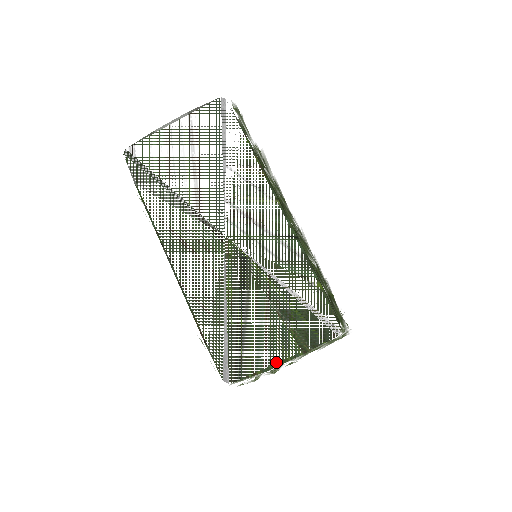
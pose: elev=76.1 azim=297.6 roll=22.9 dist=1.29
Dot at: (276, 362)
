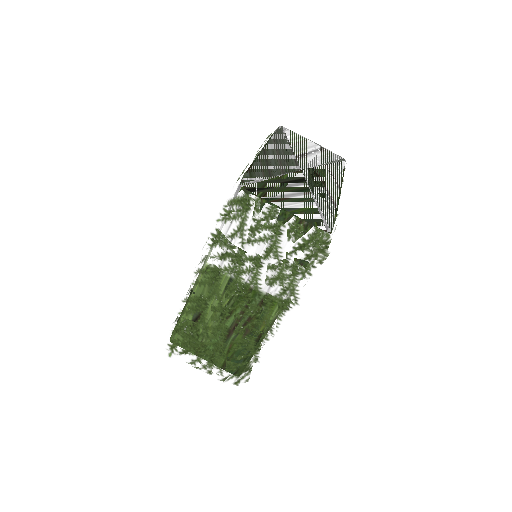
Dot at: (280, 207)
